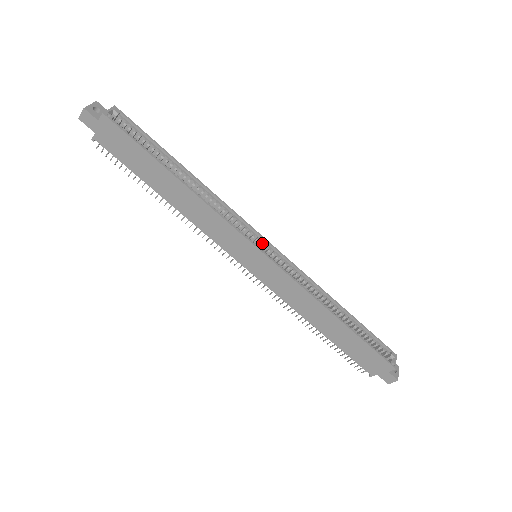
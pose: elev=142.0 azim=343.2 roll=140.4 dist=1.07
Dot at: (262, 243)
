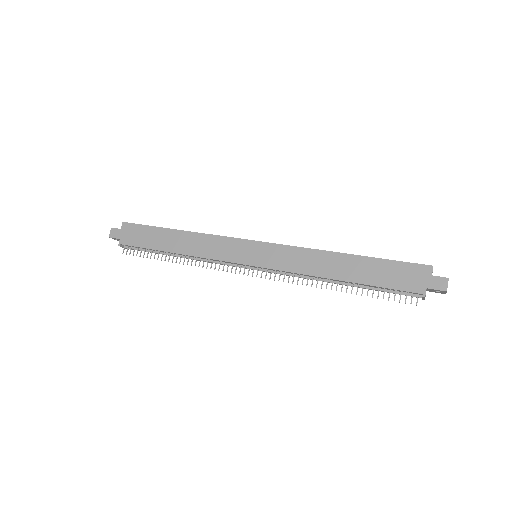
Dot at: occluded
